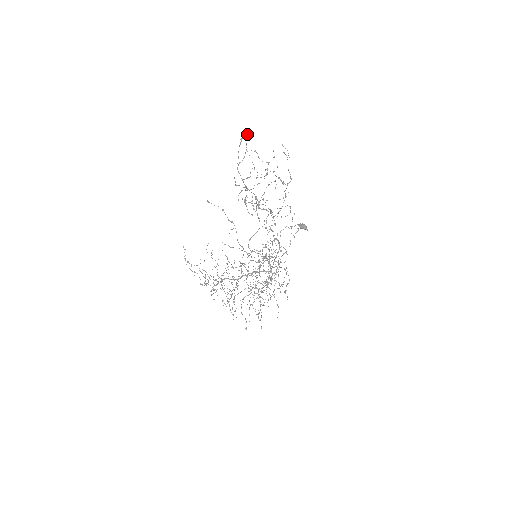
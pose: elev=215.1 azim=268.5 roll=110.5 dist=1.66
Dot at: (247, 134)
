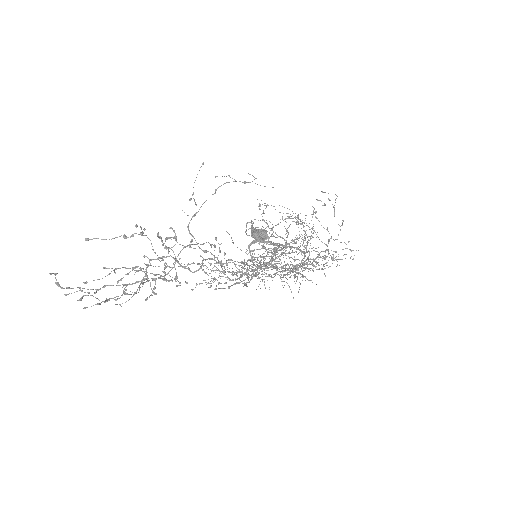
Dot at: (52, 273)
